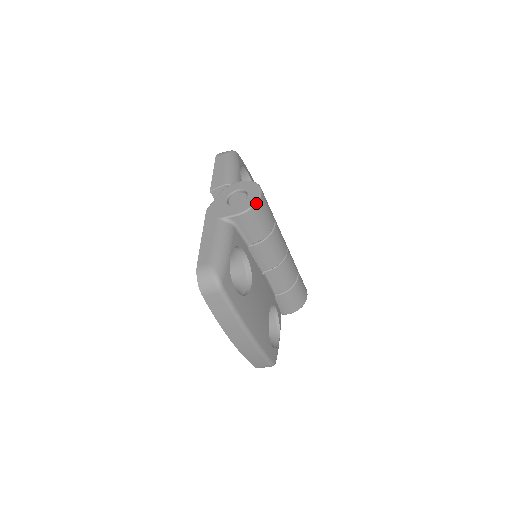
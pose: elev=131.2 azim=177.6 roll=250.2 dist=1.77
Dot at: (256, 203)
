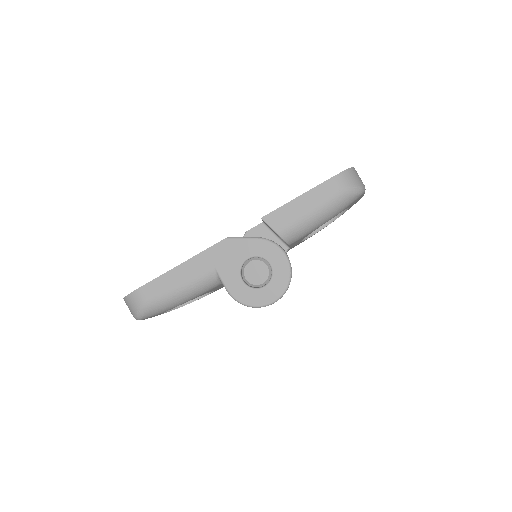
Dot at: (253, 307)
